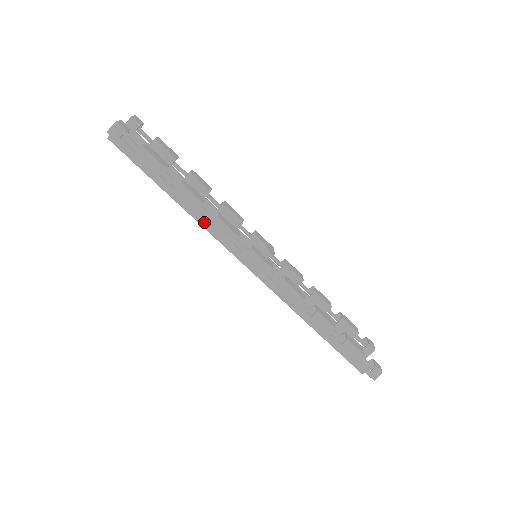
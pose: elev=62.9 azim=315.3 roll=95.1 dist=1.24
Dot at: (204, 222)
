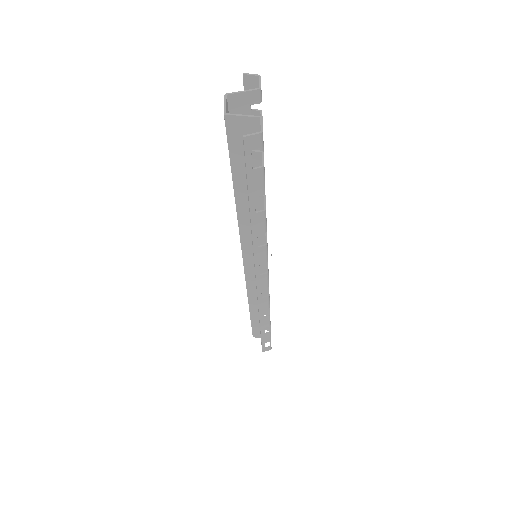
Dot at: (253, 244)
